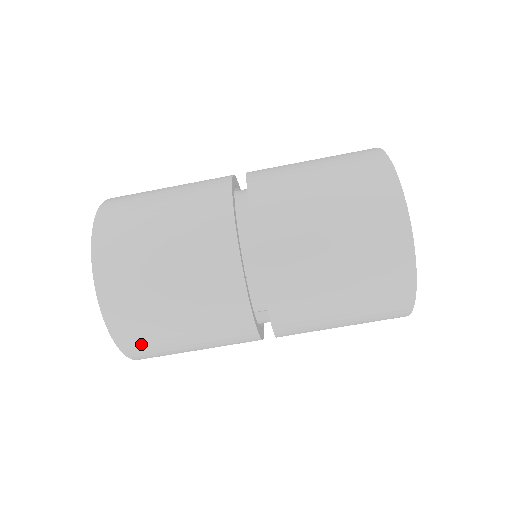
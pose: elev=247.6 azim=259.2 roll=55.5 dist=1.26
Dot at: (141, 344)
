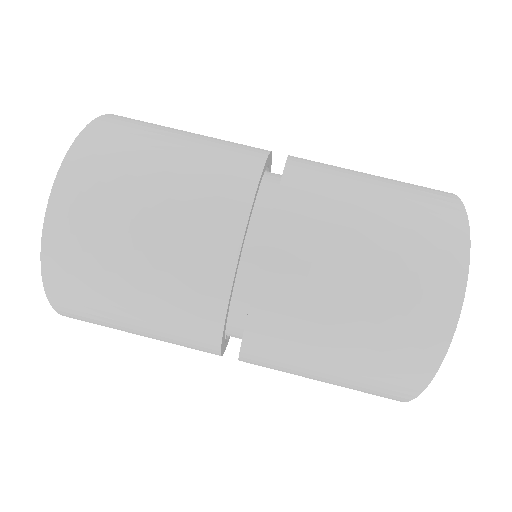
Dot at: (87, 321)
